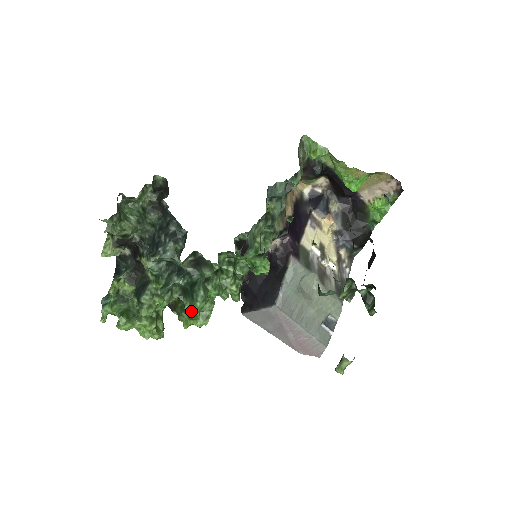
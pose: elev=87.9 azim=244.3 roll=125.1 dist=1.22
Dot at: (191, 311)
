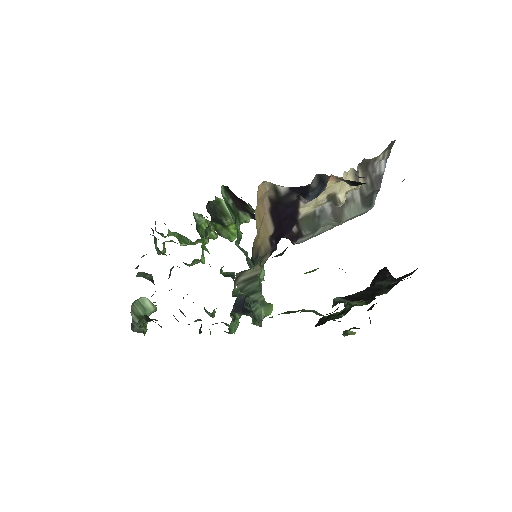
Dot at: (226, 233)
